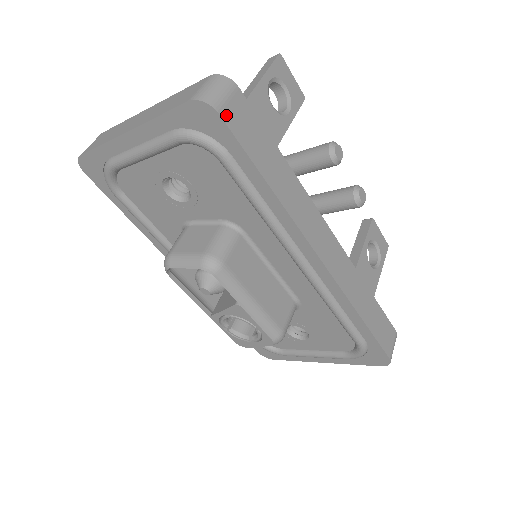
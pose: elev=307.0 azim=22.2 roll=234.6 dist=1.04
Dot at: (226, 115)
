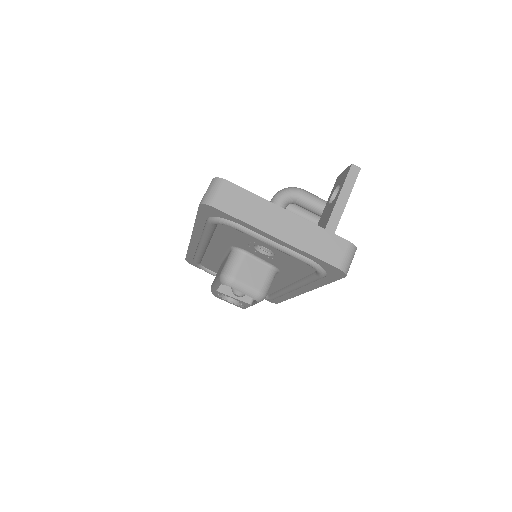
Dot at: occluded
